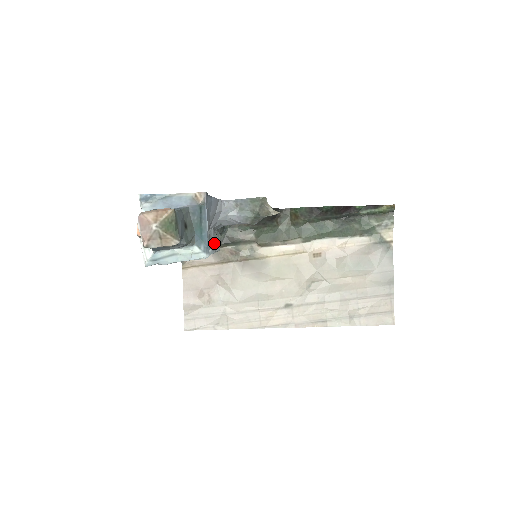
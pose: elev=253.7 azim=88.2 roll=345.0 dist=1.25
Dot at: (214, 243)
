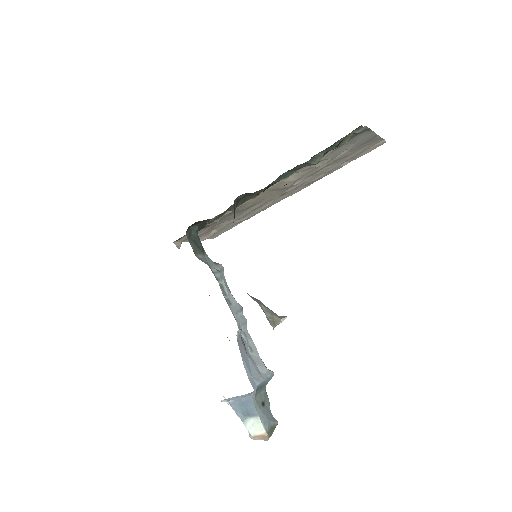
Dot at: (239, 312)
